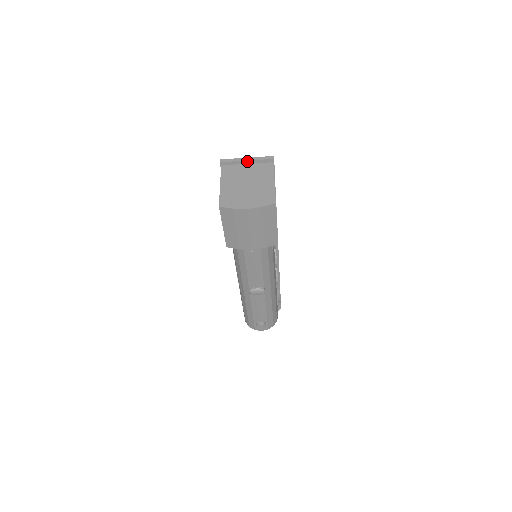
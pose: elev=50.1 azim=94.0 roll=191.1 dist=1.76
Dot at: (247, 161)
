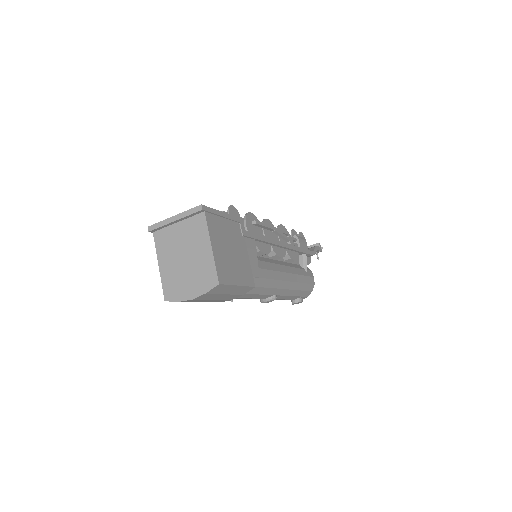
Dot at: (175, 221)
